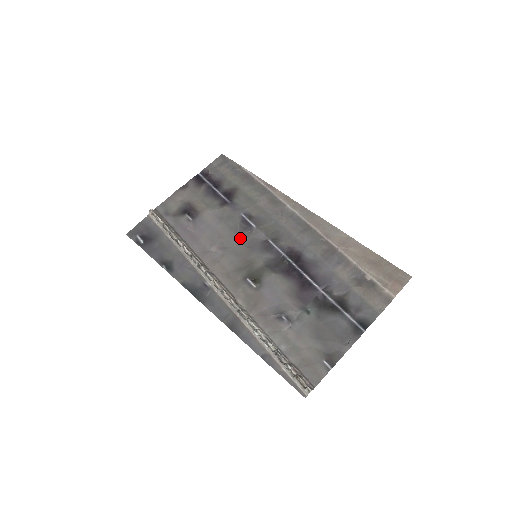
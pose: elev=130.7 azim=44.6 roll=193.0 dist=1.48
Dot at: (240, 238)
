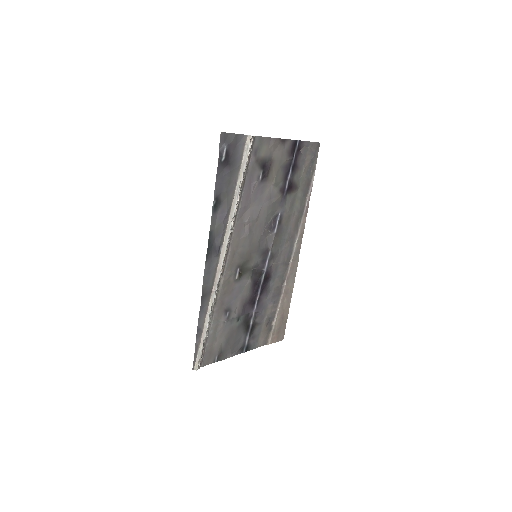
Dot at: (263, 232)
